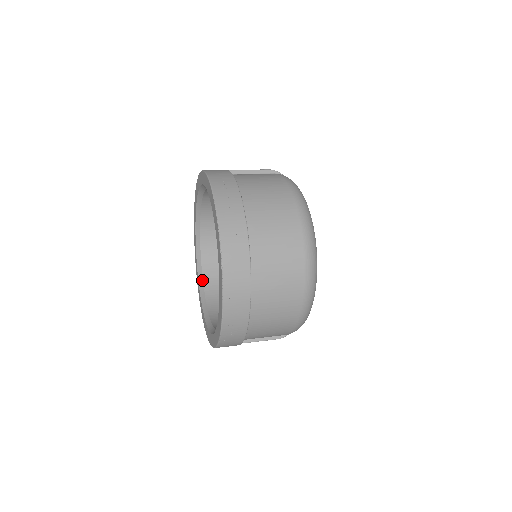
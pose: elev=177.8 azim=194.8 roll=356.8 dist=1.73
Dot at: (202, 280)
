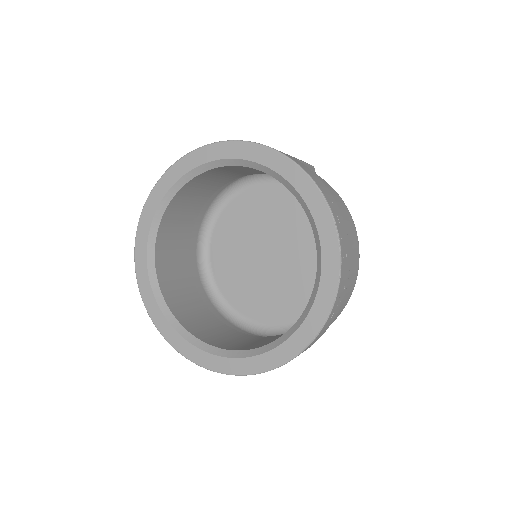
Dot at: (154, 252)
